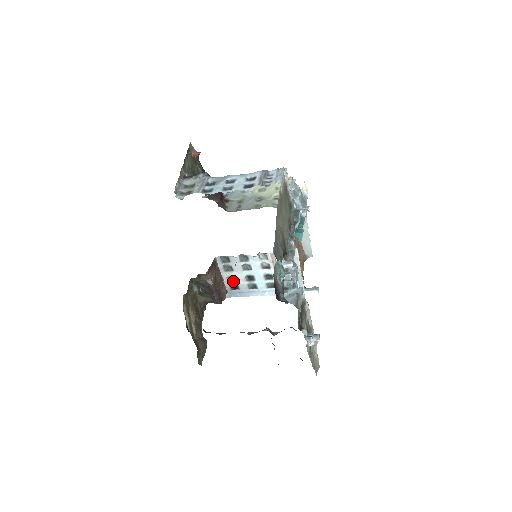
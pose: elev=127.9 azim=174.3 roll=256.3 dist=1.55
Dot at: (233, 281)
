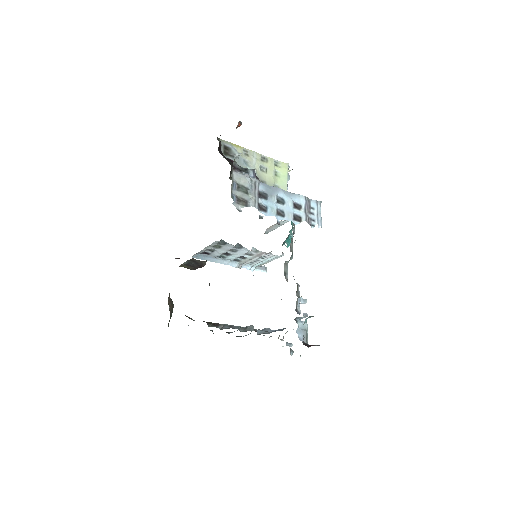
Dot at: (210, 251)
